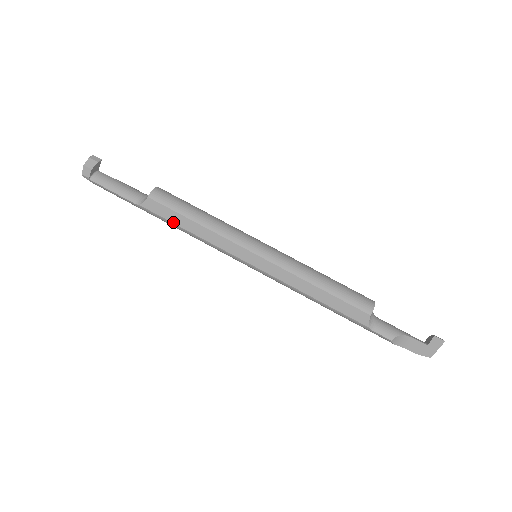
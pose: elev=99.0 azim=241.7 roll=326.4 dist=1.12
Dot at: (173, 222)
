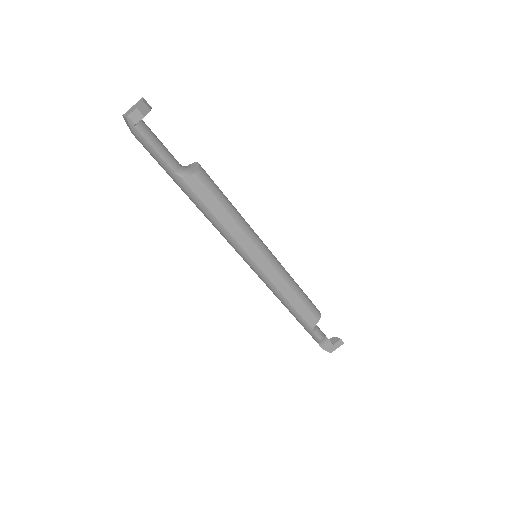
Dot at: (207, 206)
